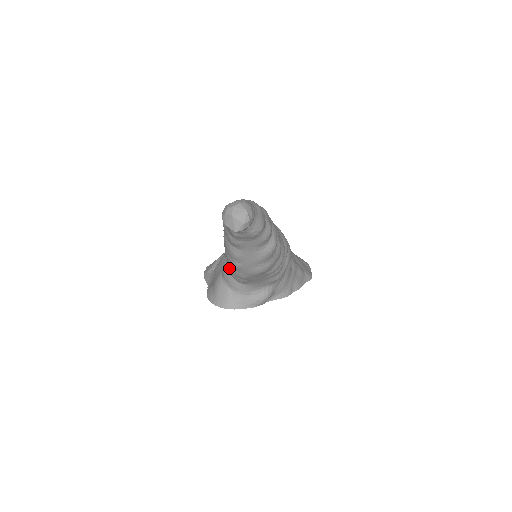
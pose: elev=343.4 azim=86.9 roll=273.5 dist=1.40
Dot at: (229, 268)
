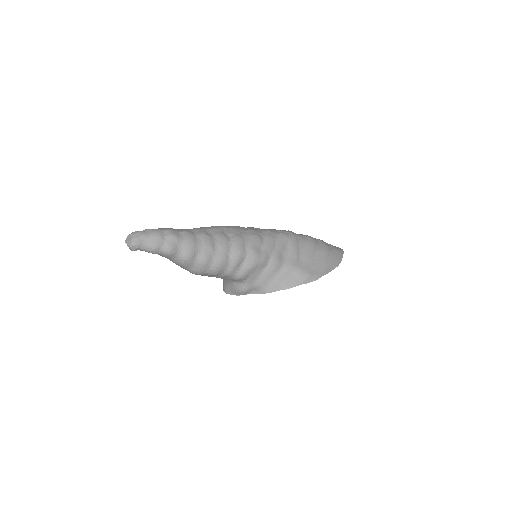
Dot at: occluded
